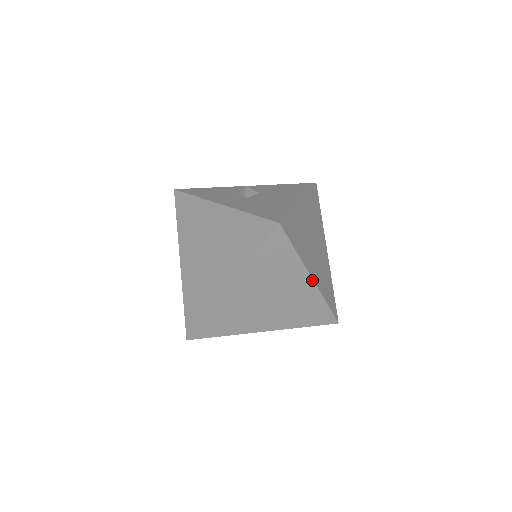
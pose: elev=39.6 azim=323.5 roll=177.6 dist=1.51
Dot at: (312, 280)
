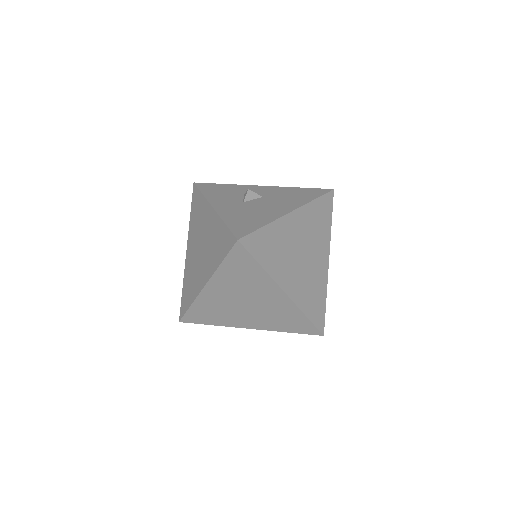
Dot at: (285, 293)
